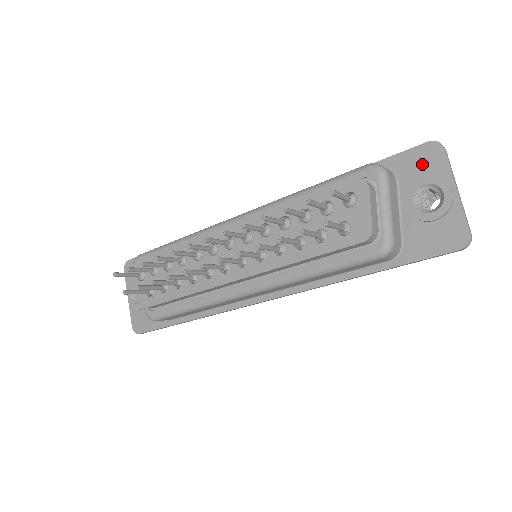
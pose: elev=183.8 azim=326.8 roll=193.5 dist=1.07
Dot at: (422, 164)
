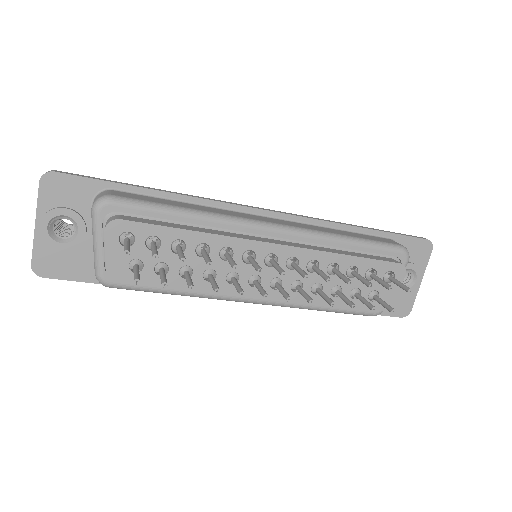
Dot at: (416, 253)
